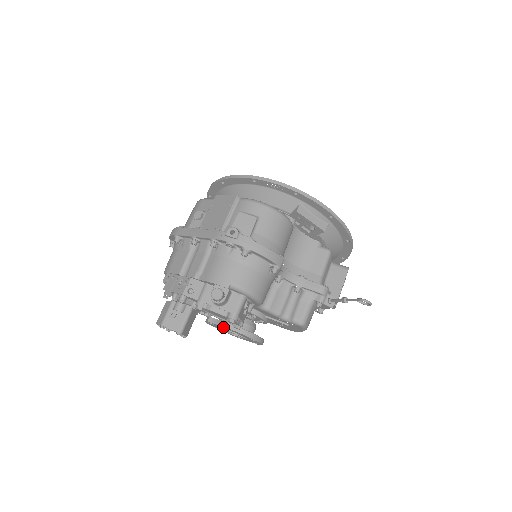
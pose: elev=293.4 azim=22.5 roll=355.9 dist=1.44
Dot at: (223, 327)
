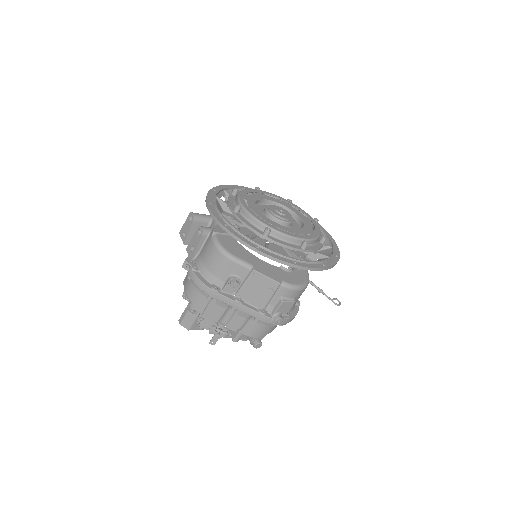
Dot at: occluded
